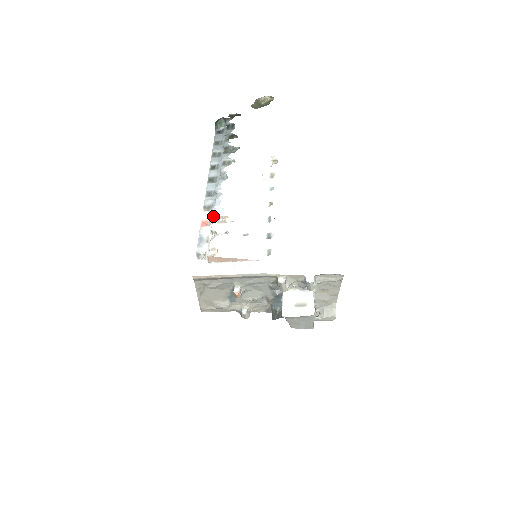
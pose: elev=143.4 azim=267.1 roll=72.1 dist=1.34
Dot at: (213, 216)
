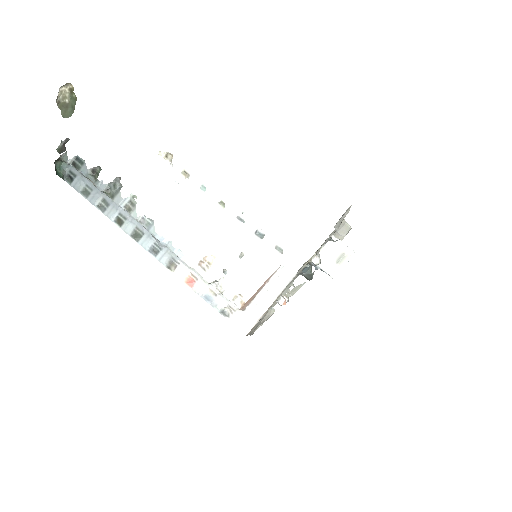
Dot at: (189, 268)
